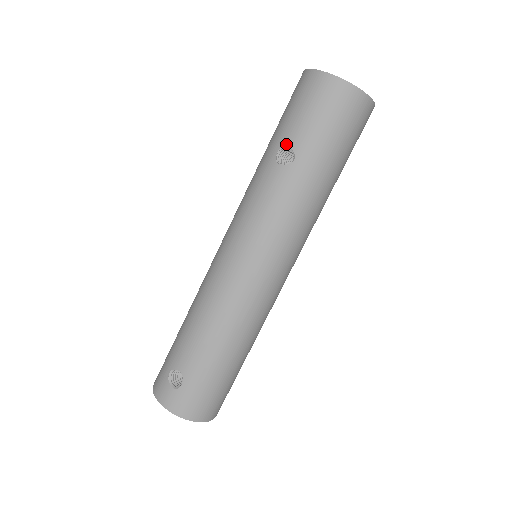
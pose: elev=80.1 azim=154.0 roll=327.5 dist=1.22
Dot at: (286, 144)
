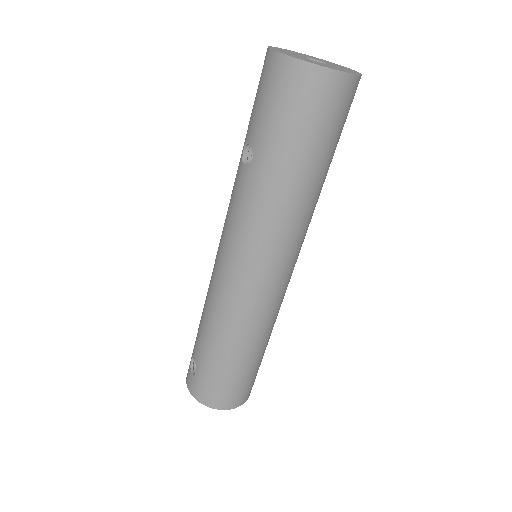
Dot at: (247, 140)
